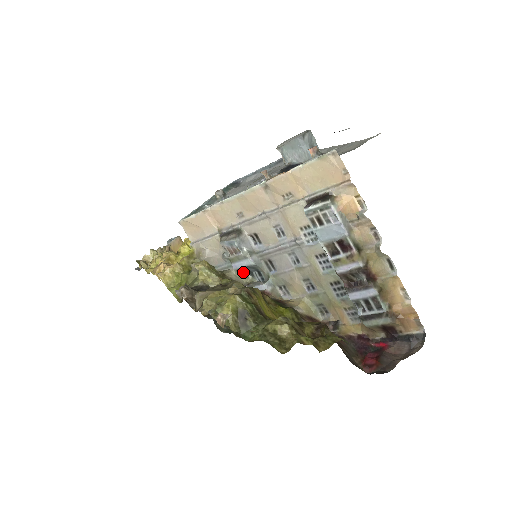
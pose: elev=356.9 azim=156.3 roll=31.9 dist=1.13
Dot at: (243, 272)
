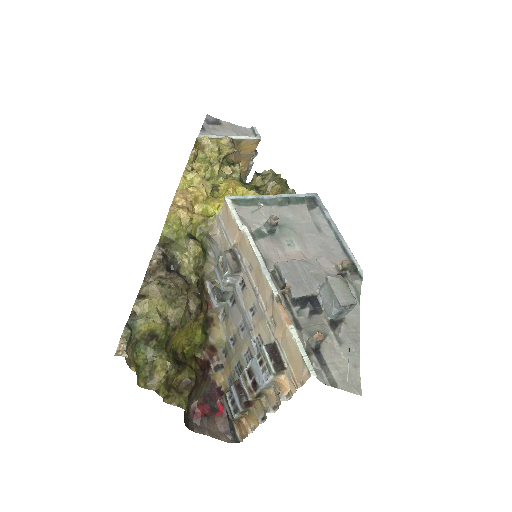
Dot at: occluded
